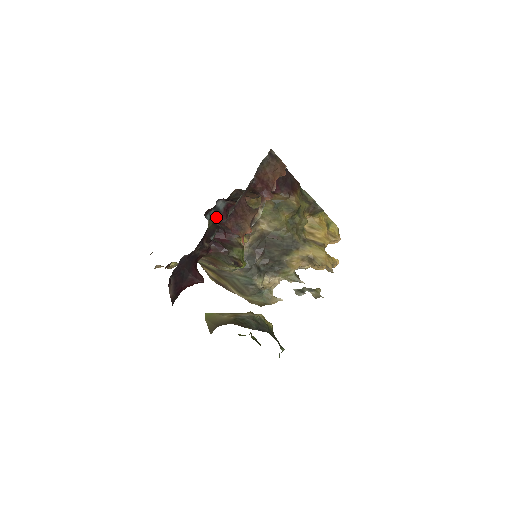
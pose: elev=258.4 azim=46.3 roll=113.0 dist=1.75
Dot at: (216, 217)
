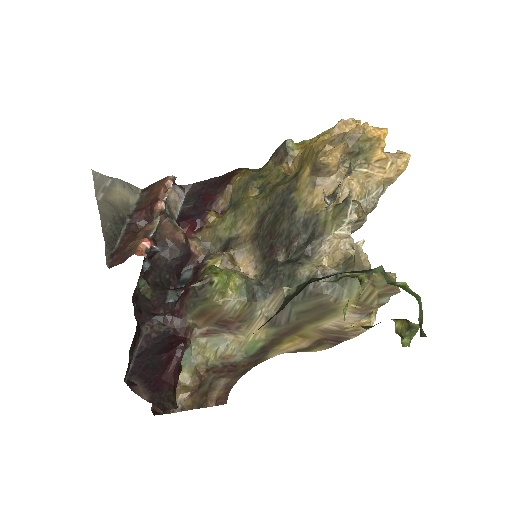
Dot at: occluded
